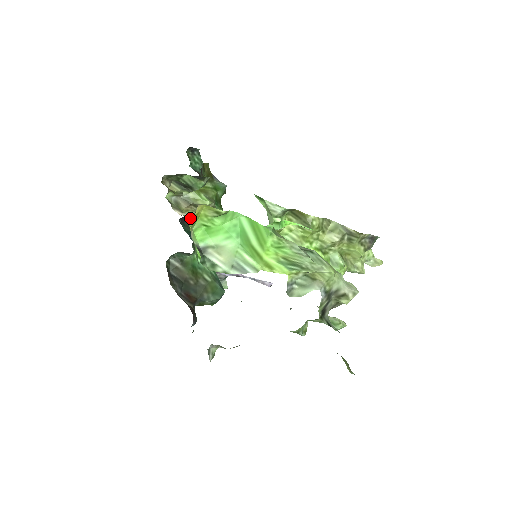
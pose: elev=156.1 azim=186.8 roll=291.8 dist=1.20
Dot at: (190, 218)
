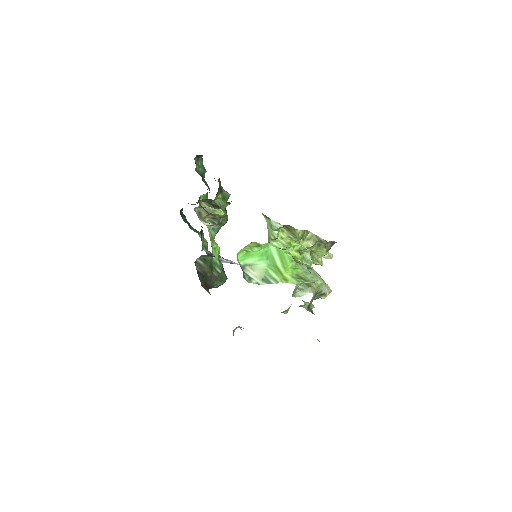
Dot at: occluded
